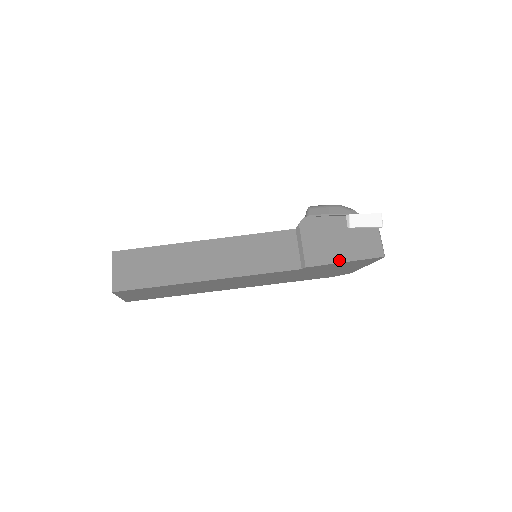
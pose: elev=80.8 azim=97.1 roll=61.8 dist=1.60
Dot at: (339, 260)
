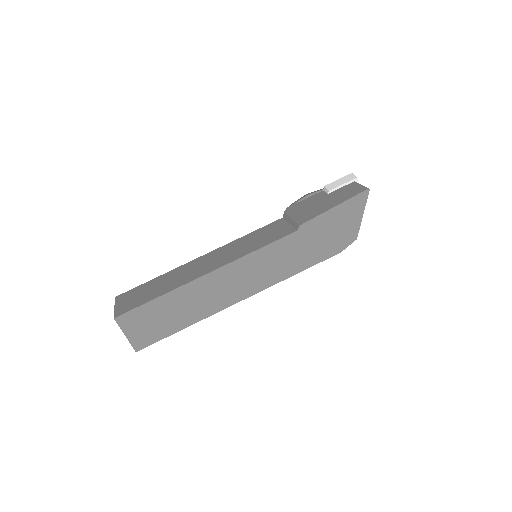
Dot at: (328, 208)
